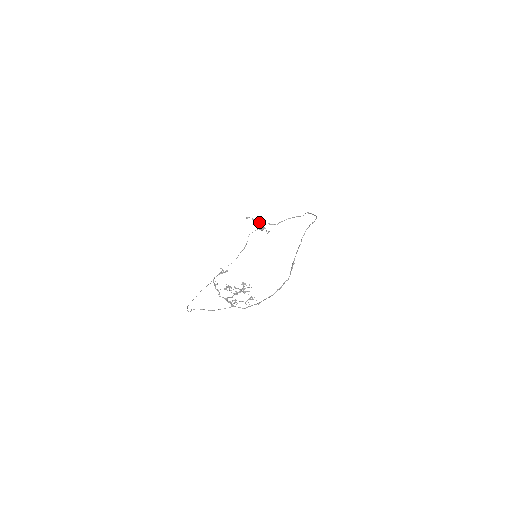
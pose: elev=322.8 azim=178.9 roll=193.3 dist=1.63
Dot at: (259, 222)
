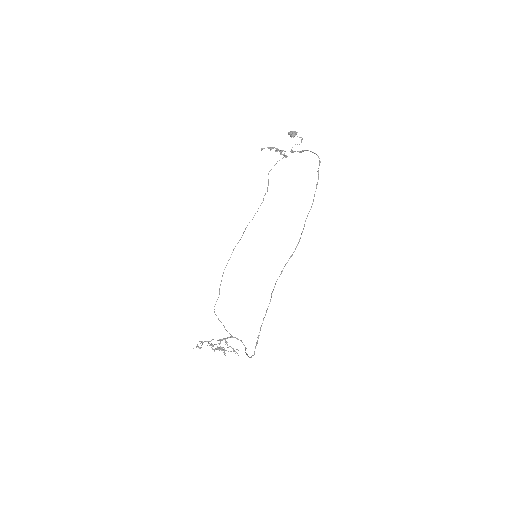
Dot at: (278, 150)
